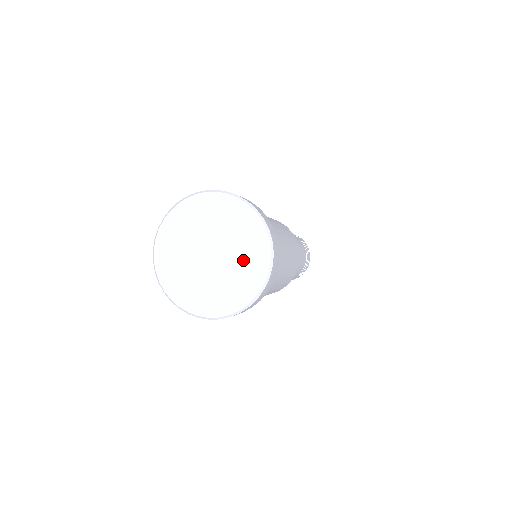
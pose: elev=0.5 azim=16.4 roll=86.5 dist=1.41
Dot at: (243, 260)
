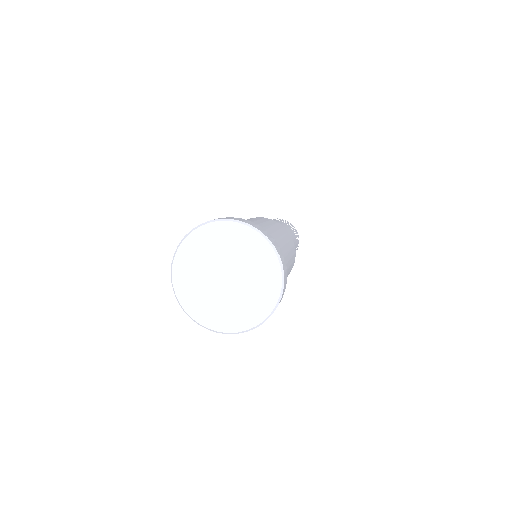
Dot at: (254, 266)
